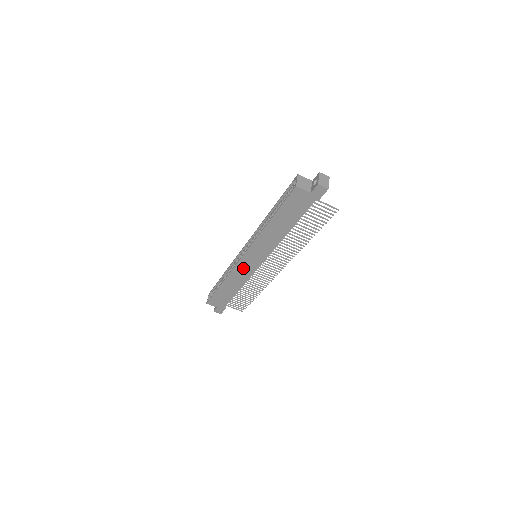
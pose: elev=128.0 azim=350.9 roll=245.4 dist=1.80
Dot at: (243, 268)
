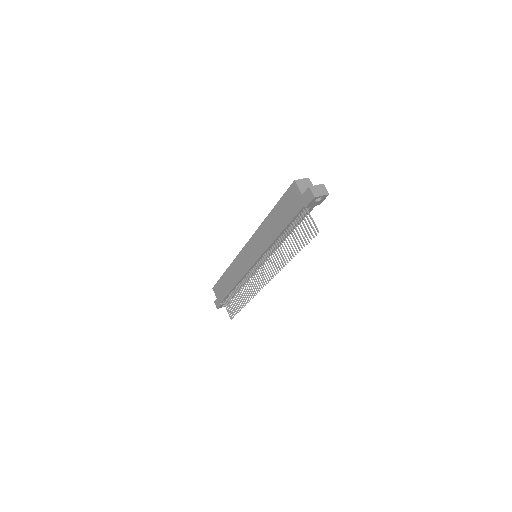
Dot at: (242, 261)
